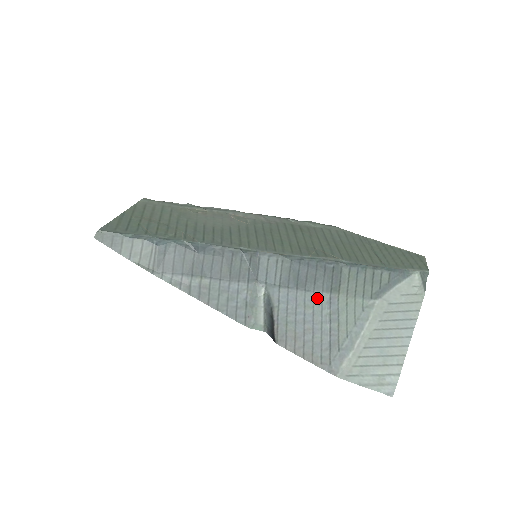
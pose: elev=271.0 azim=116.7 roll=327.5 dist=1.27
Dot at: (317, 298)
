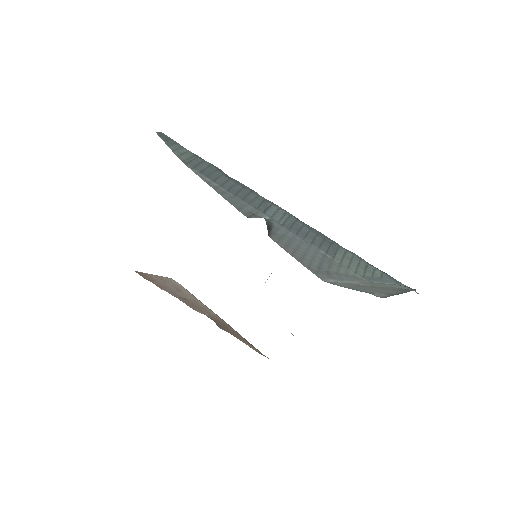
Dot at: (313, 248)
